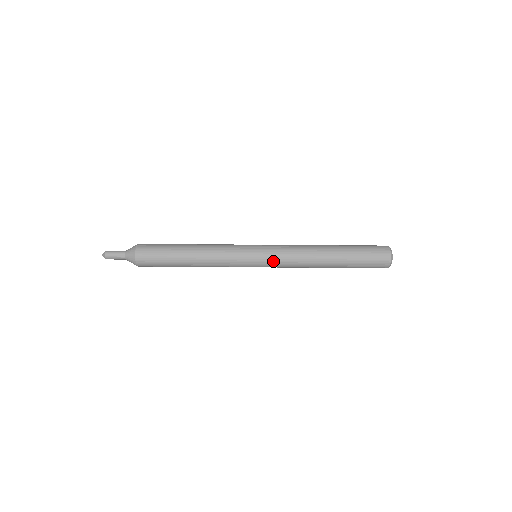
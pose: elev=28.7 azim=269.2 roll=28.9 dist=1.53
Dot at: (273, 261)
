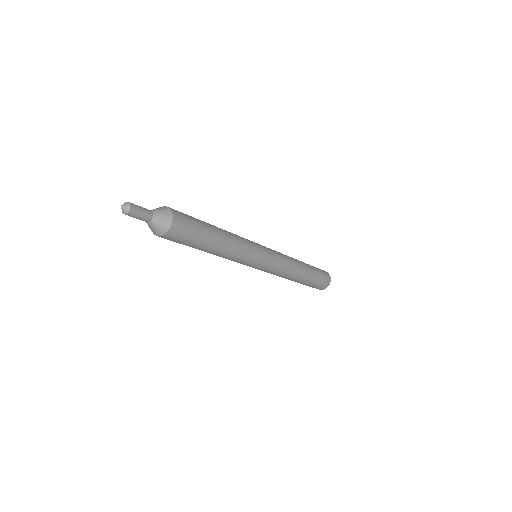
Dot at: (271, 268)
